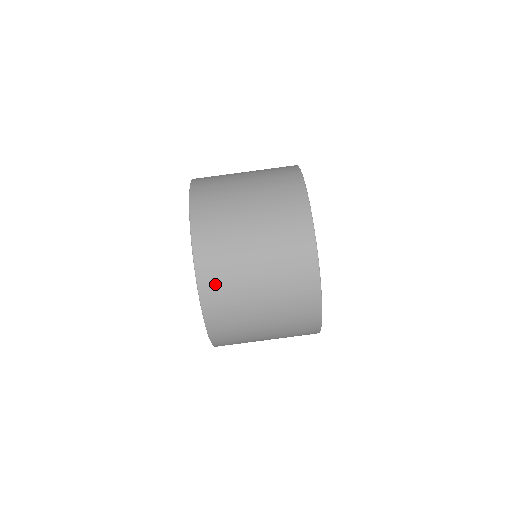
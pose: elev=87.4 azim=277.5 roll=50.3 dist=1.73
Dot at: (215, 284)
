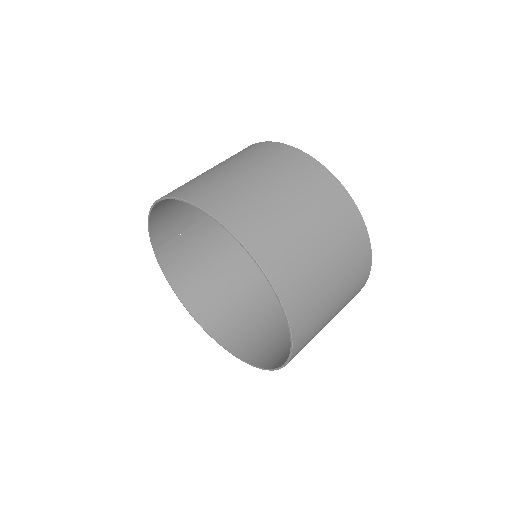
Dot at: (290, 279)
